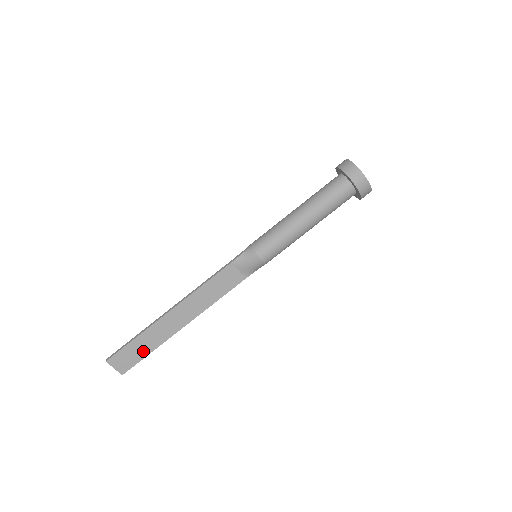
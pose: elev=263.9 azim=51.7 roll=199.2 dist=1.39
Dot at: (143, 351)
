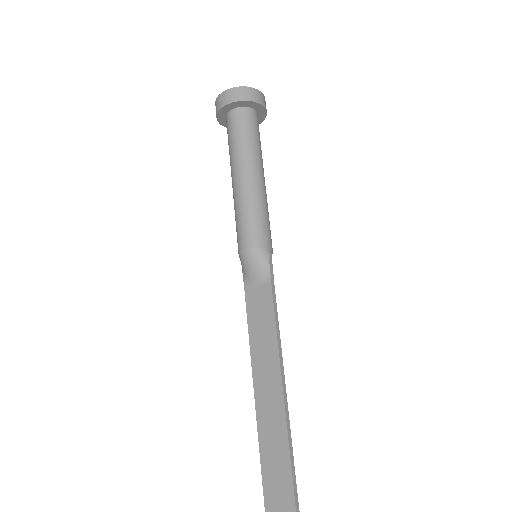
Dot at: (284, 485)
